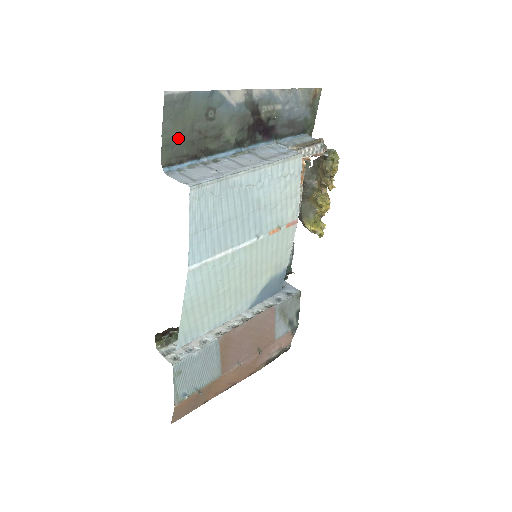
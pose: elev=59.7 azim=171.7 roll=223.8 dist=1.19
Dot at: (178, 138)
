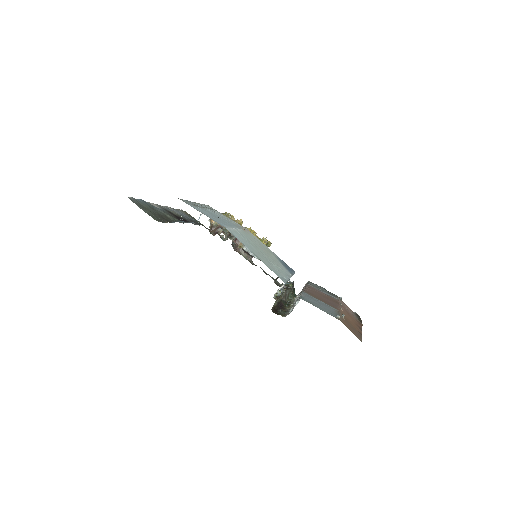
Dot at: (152, 214)
